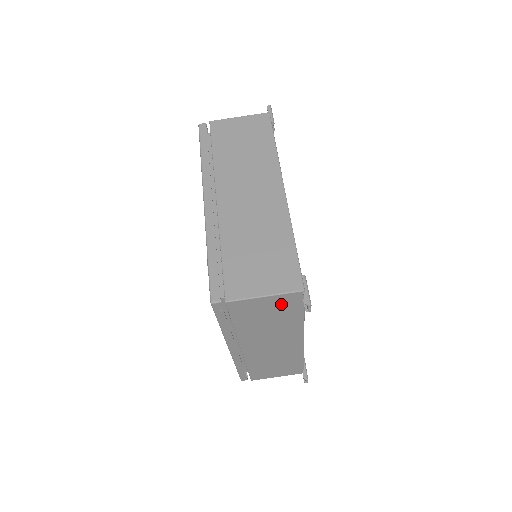
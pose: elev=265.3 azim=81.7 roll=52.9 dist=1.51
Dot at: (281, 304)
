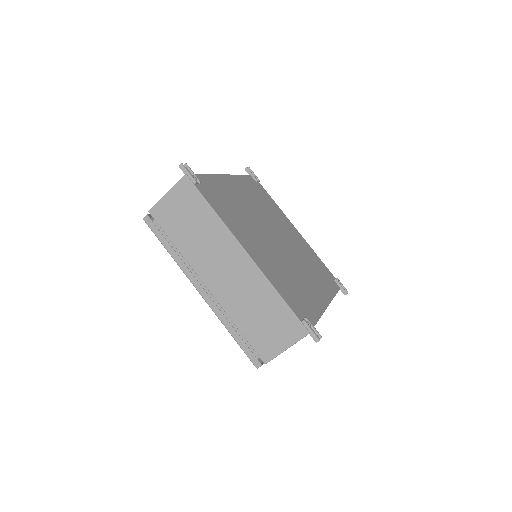
Dot at: occluded
